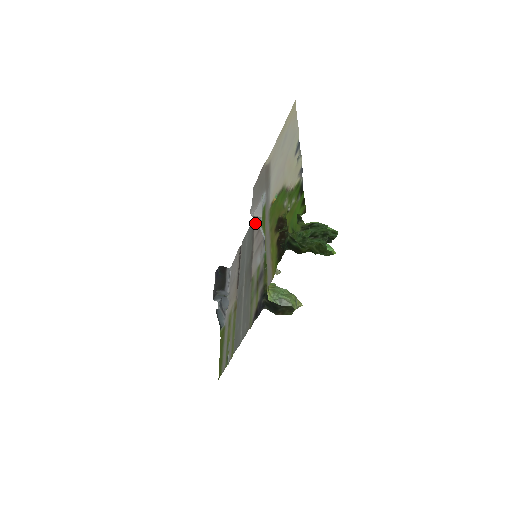
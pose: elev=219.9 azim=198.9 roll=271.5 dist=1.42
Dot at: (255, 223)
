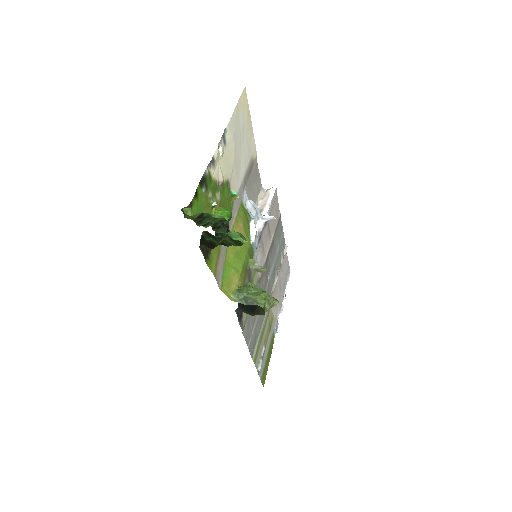
Dot at: (276, 222)
